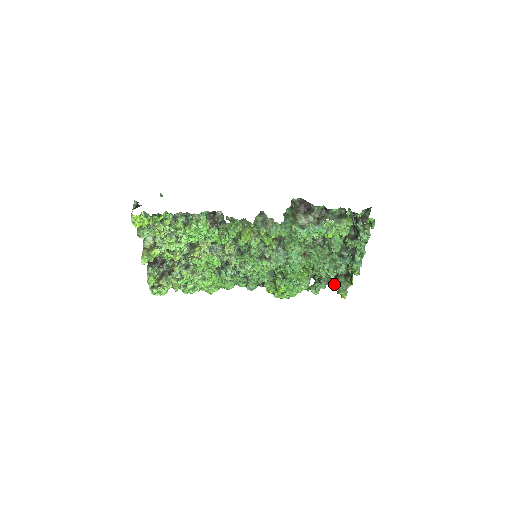
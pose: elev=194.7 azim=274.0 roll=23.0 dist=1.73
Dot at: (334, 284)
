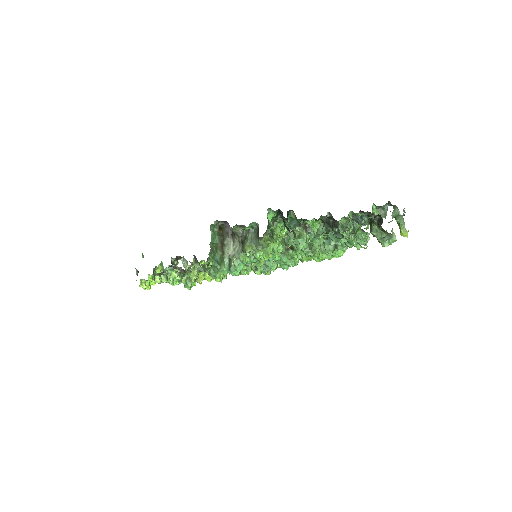
Dot at: occluded
